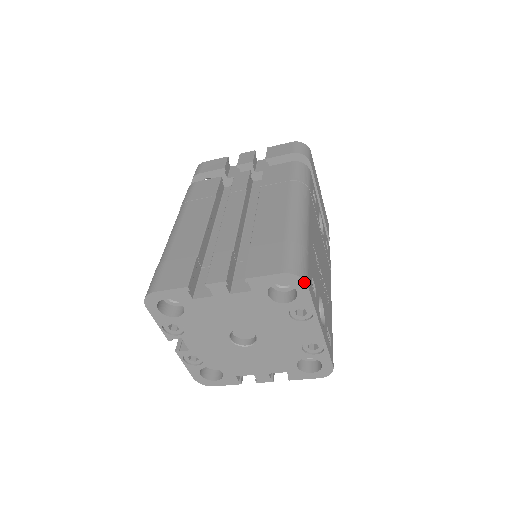
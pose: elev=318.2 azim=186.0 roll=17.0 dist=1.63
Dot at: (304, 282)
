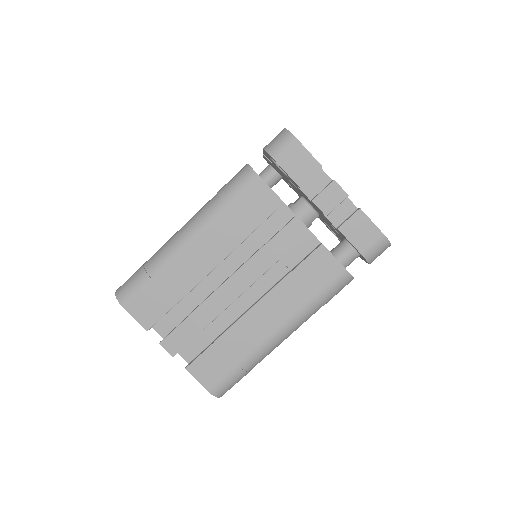
Dot at: (220, 396)
